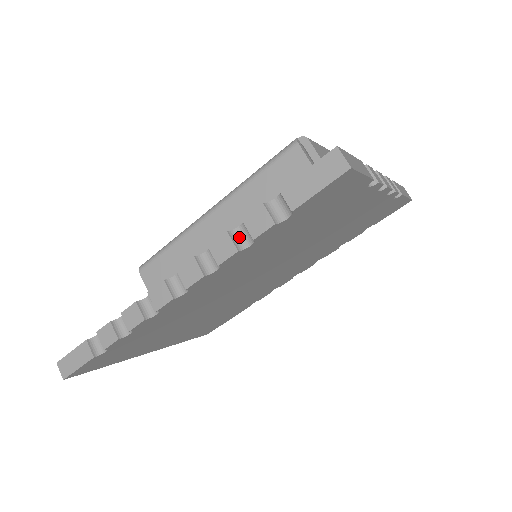
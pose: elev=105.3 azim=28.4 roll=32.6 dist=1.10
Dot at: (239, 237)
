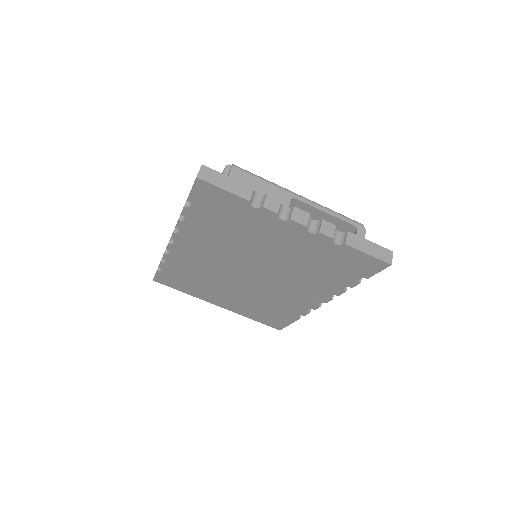
Dot at: occluded
